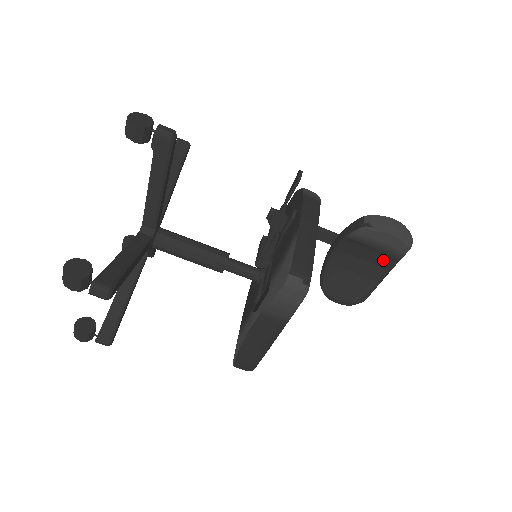
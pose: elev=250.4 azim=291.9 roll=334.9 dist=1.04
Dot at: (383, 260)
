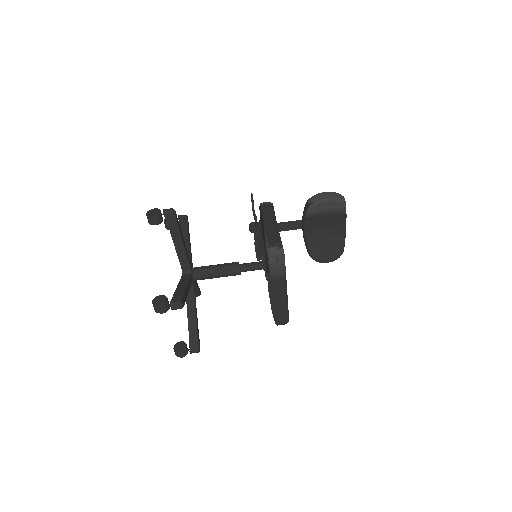
Dot at: (337, 220)
